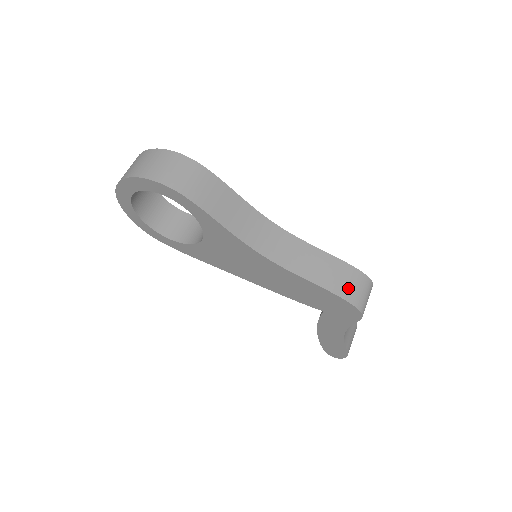
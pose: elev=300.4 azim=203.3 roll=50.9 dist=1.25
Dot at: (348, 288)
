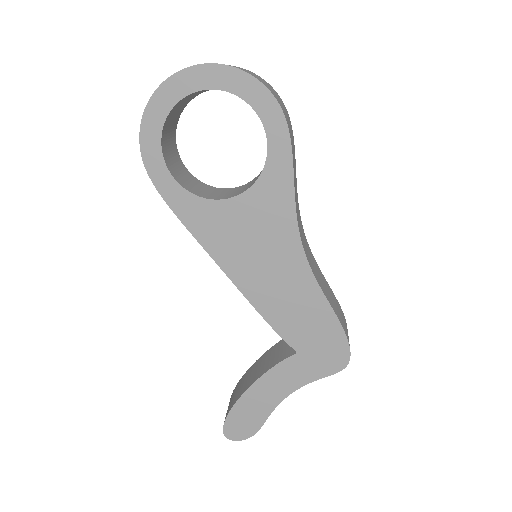
Dot at: (346, 329)
